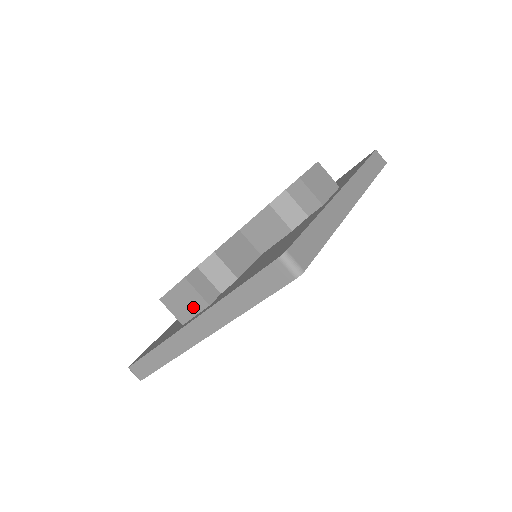
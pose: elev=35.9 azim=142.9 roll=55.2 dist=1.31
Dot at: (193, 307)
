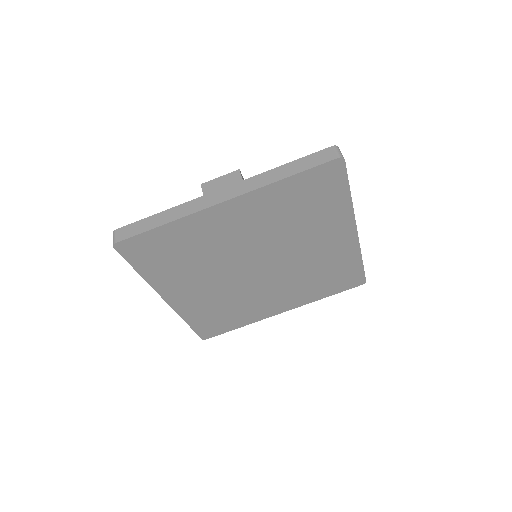
Dot at: occluded
